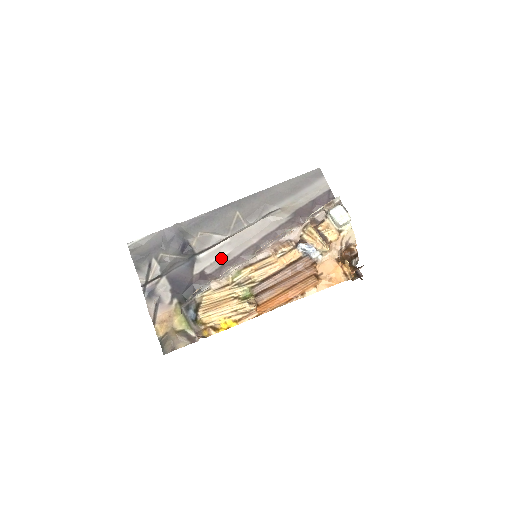
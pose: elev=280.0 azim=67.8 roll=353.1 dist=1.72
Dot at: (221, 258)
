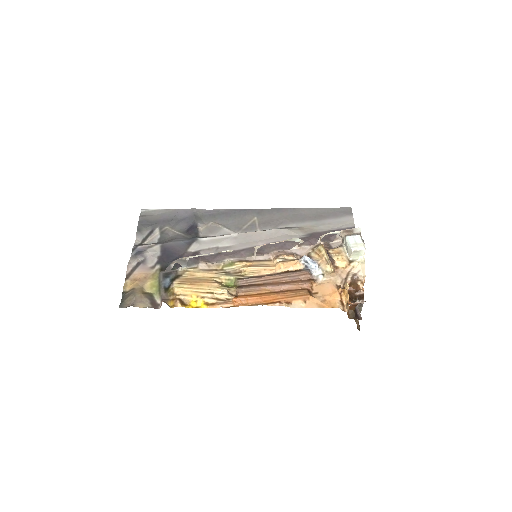
Dot at: (221, 247)
